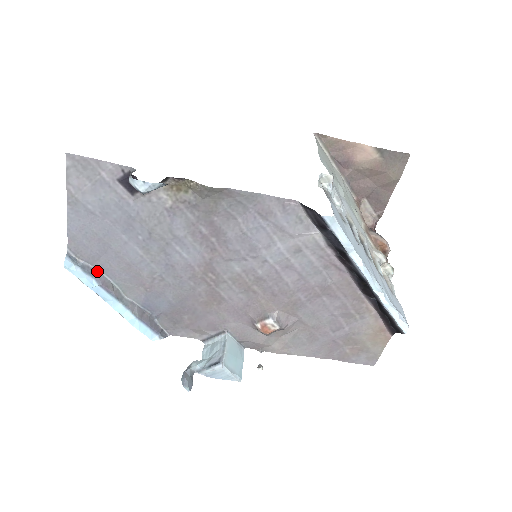
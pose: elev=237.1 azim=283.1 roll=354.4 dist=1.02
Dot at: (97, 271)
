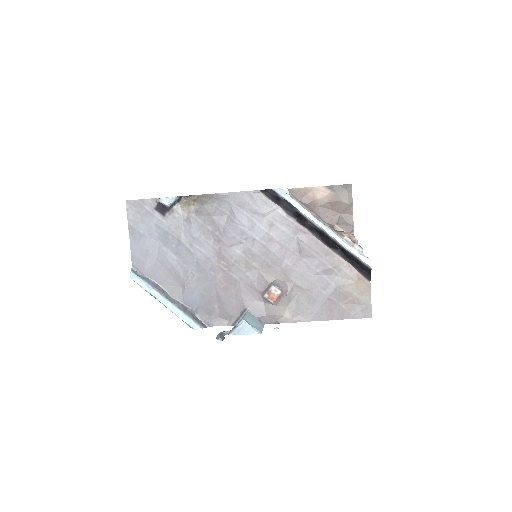
Dot at: (151, 281)
